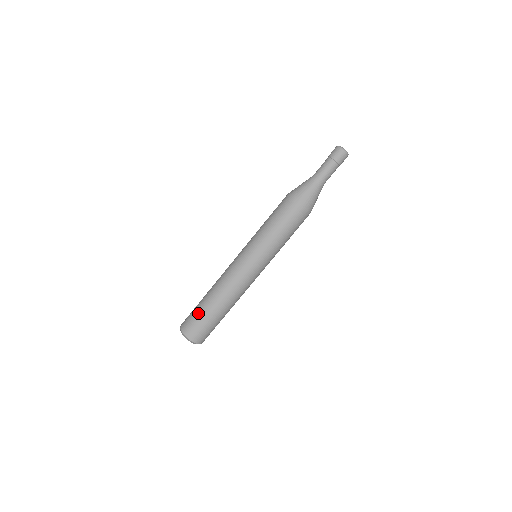
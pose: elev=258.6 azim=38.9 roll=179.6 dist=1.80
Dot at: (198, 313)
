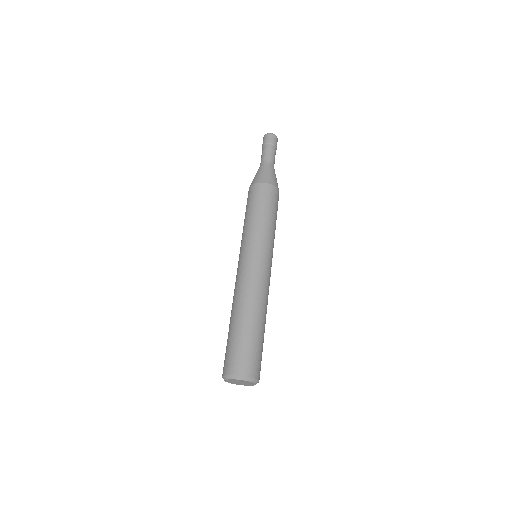
Dot at: (232, 341)
